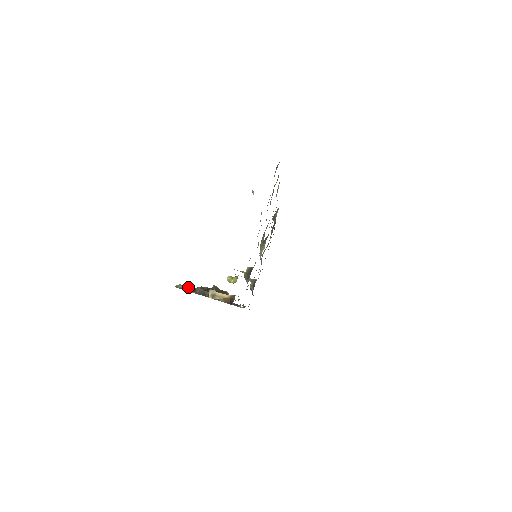
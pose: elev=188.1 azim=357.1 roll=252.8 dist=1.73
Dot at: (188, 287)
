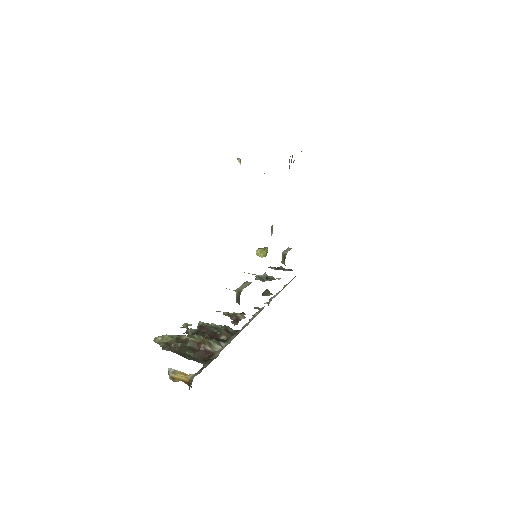
Dot at: (167, 338)
